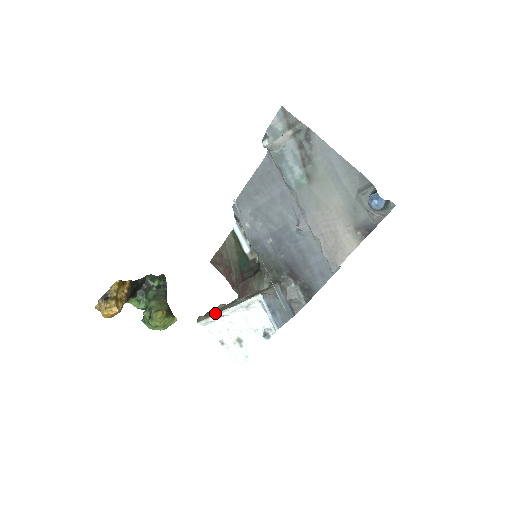
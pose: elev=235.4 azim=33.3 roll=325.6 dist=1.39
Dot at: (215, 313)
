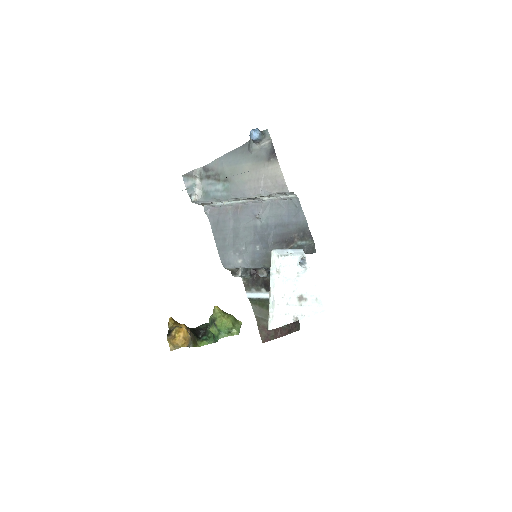
Dot at: (269, 308)
